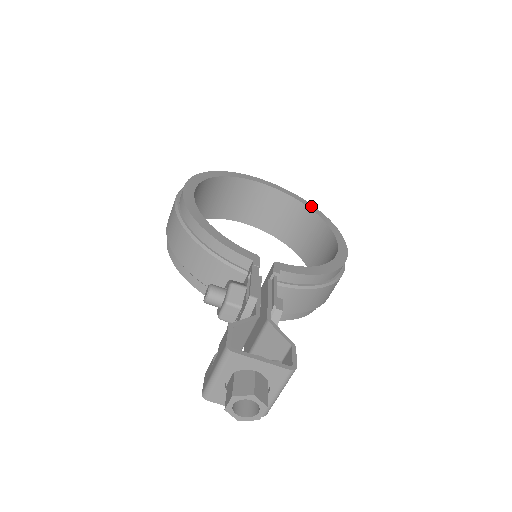
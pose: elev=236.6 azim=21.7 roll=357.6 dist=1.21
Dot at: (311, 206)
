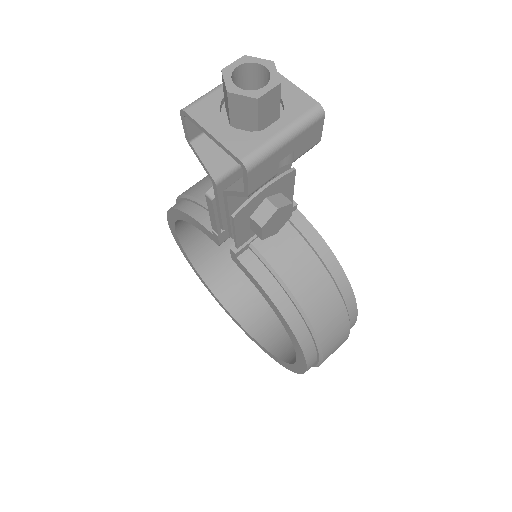
Dot at: occluded
